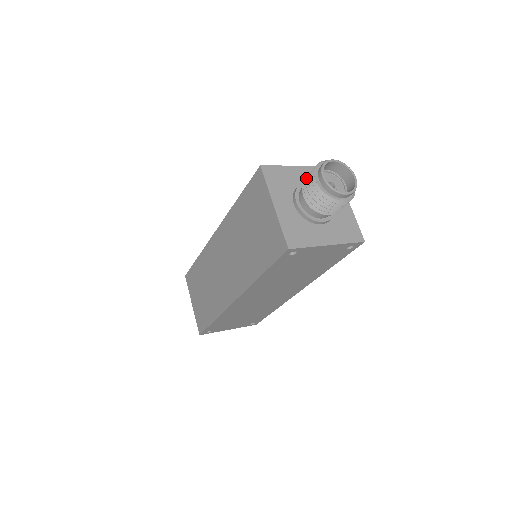
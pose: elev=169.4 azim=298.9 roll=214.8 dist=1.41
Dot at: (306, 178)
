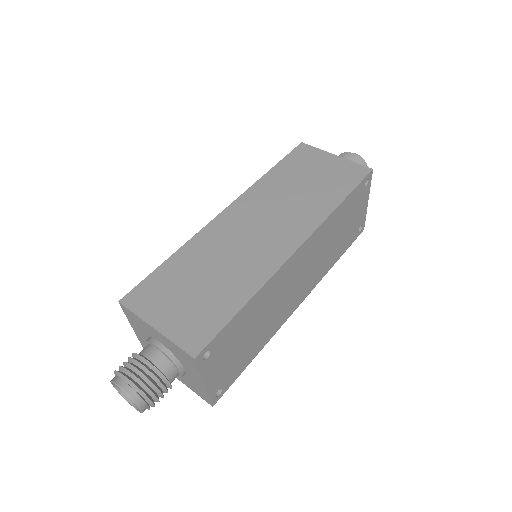
Dot at: occluded
